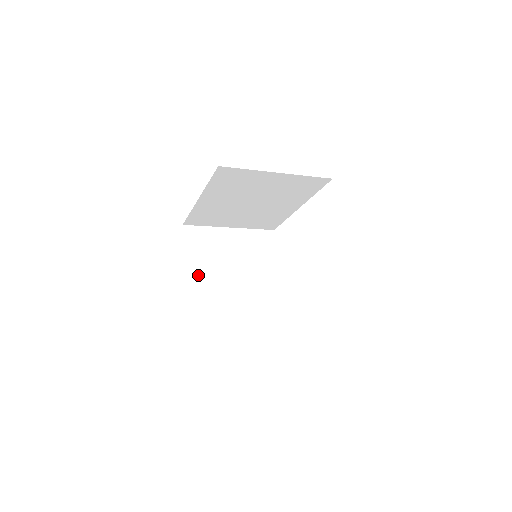
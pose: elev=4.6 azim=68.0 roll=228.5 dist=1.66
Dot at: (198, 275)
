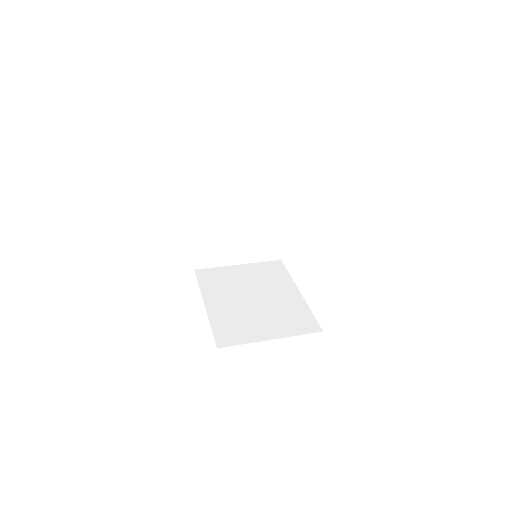
Dot at: (206, 229)
